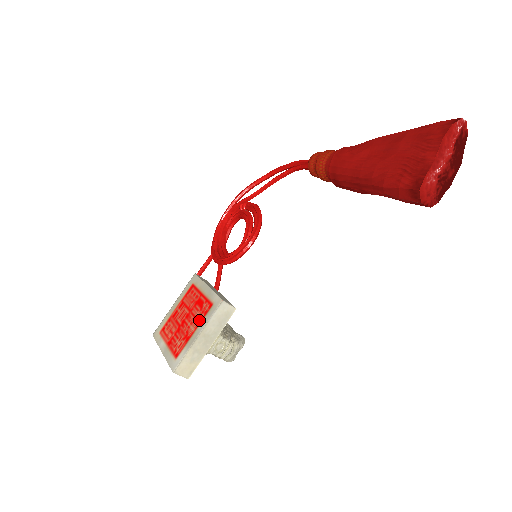
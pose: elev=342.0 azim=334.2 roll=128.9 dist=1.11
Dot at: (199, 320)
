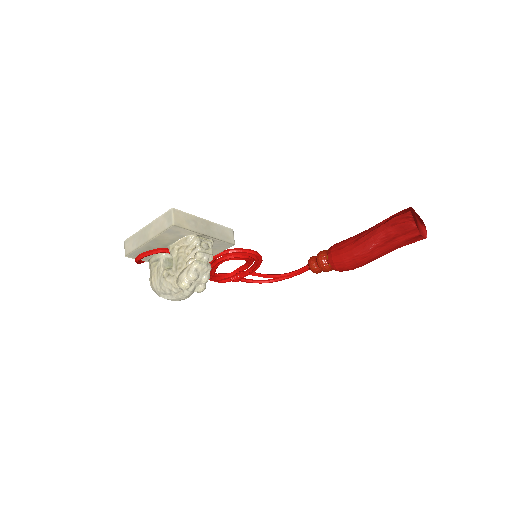
Dot at: occluded
